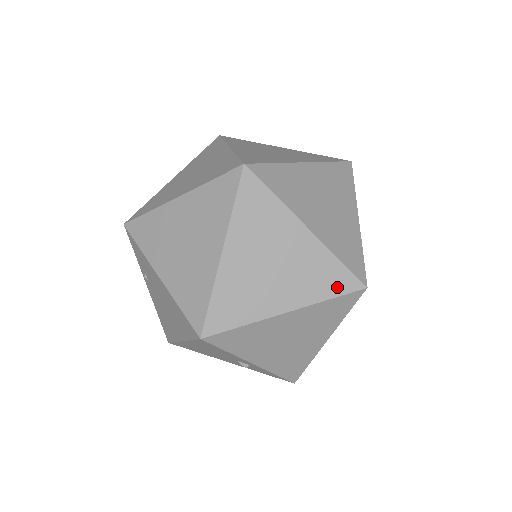
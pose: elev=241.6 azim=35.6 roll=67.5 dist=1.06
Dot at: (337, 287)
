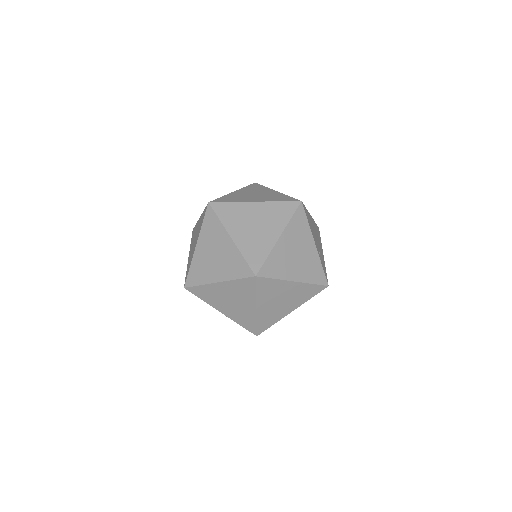
Dot at: (241, 273)
